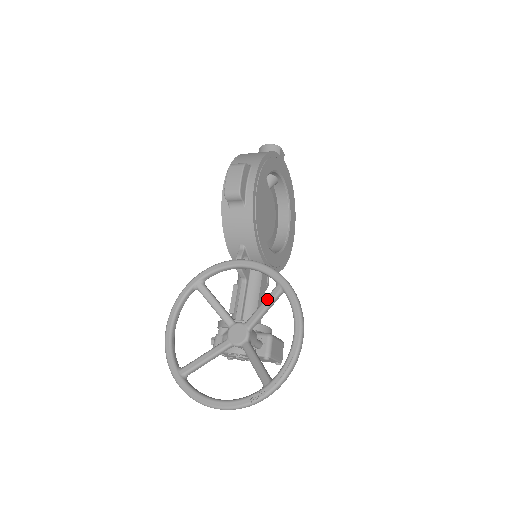
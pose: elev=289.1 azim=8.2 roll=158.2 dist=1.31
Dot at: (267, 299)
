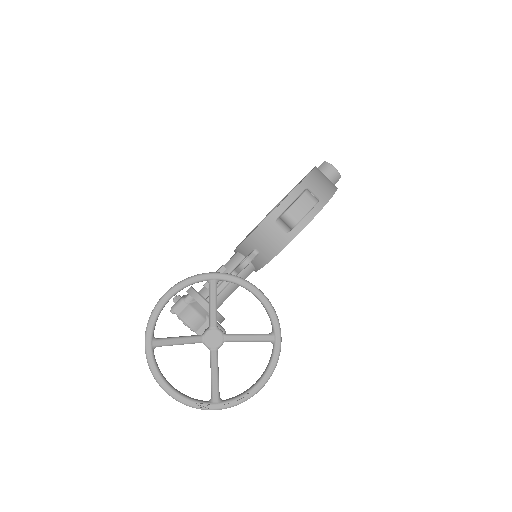
Dot at: (257, 337)
